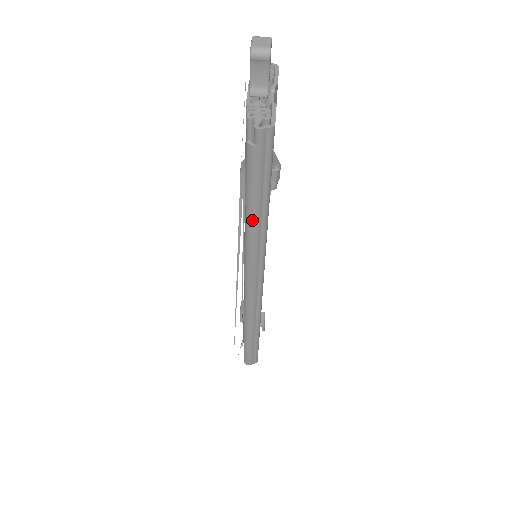
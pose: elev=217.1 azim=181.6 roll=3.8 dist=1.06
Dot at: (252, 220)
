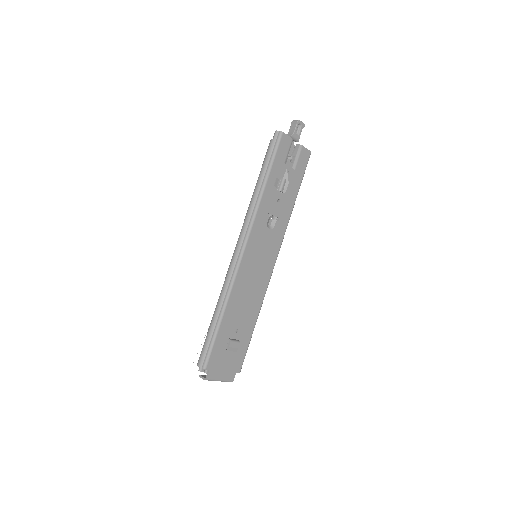
Dot at: (257, 185)
